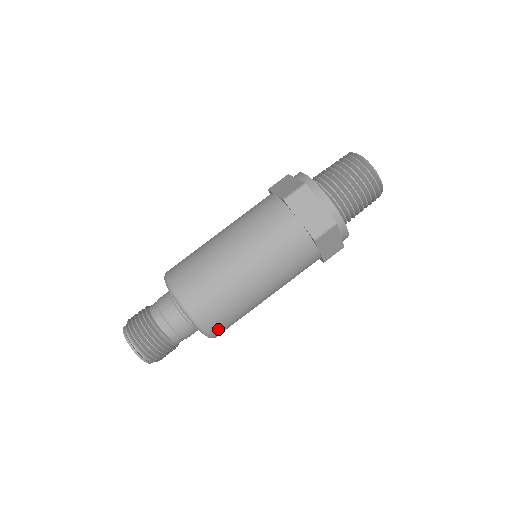
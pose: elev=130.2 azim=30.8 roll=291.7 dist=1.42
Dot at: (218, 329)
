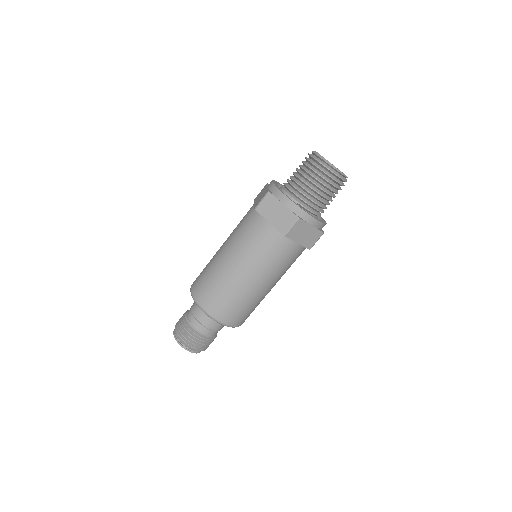
Dot at: (207, 302)
